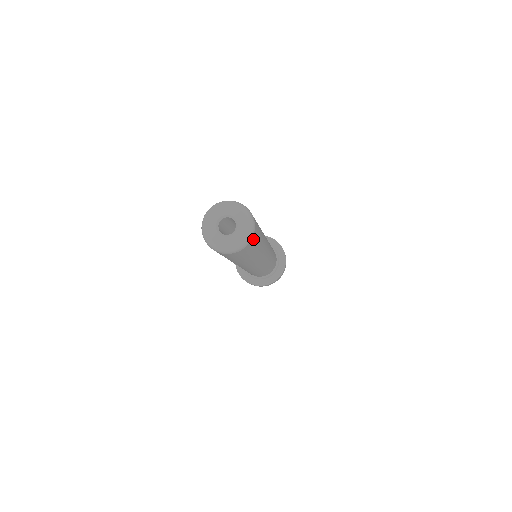
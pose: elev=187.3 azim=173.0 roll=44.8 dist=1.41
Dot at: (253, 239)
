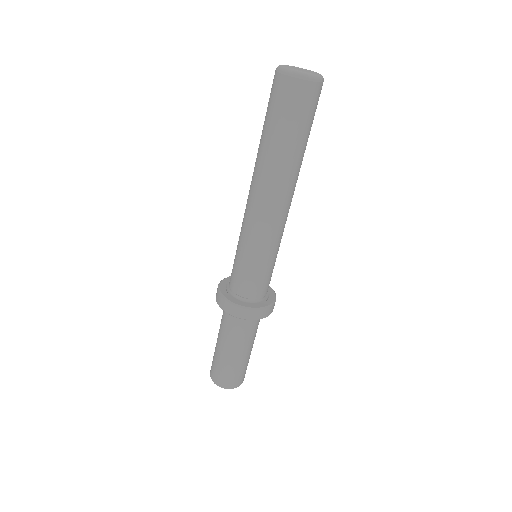
Dot at: (302, 89)
